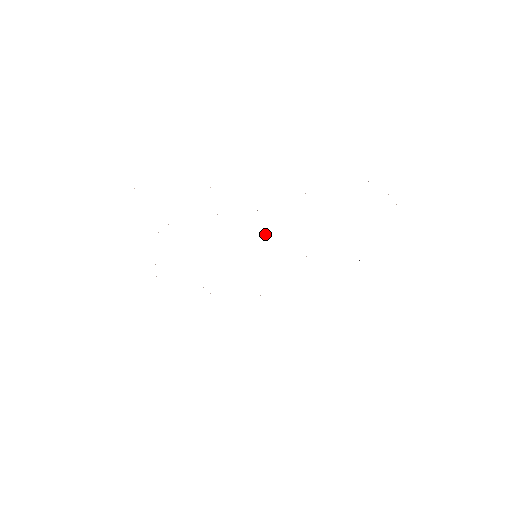
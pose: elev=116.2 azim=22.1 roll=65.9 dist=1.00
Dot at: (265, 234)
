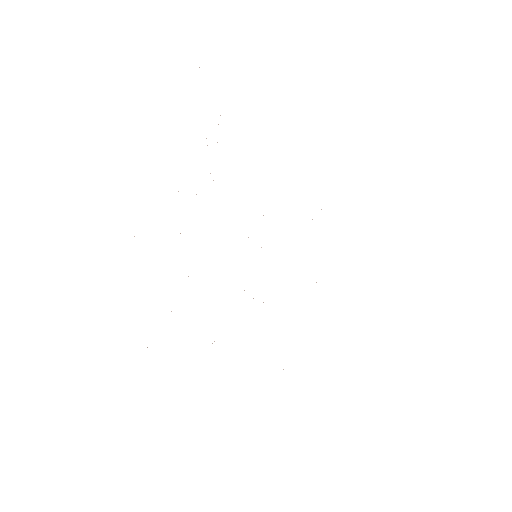
Dot at: occluded
